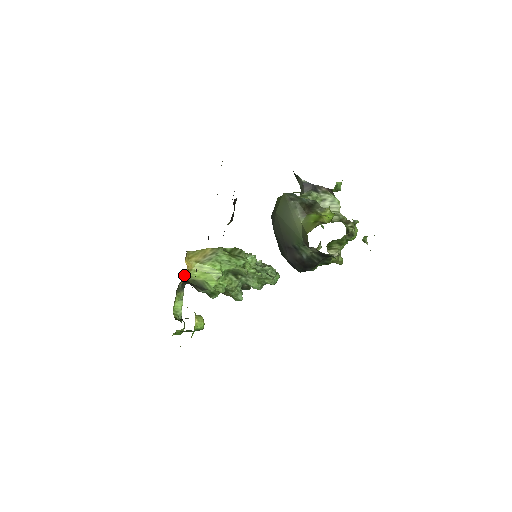
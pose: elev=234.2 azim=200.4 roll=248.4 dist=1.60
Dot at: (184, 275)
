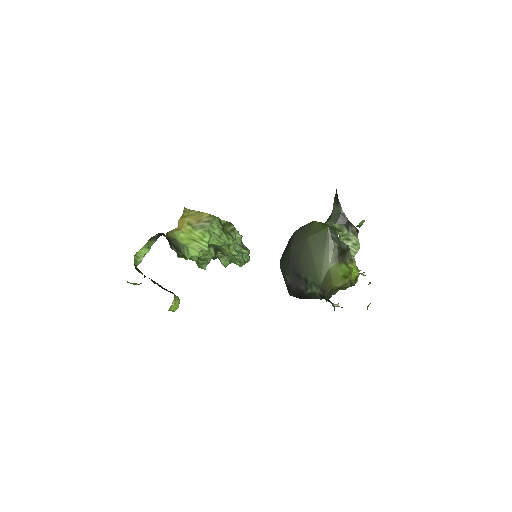
Dot at: (169, 231)
